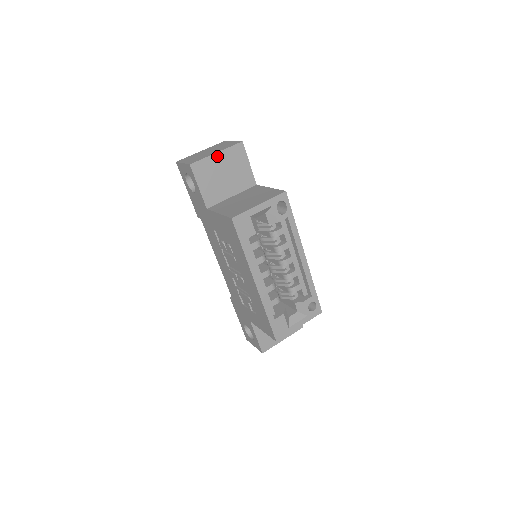
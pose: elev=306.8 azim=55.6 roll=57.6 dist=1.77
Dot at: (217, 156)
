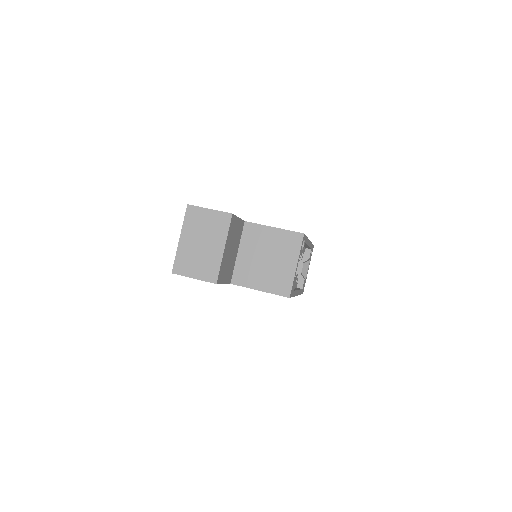
Dot at: (225, 250)
